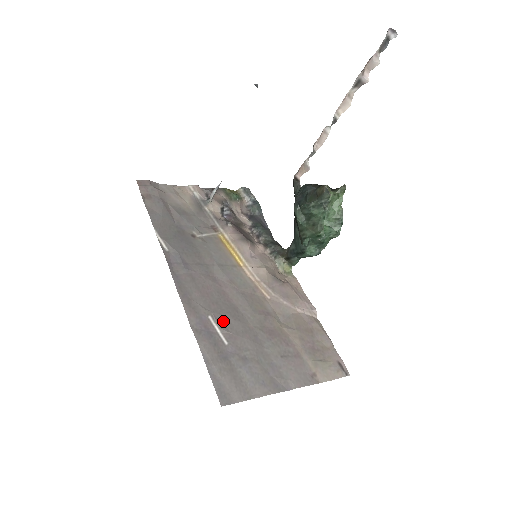
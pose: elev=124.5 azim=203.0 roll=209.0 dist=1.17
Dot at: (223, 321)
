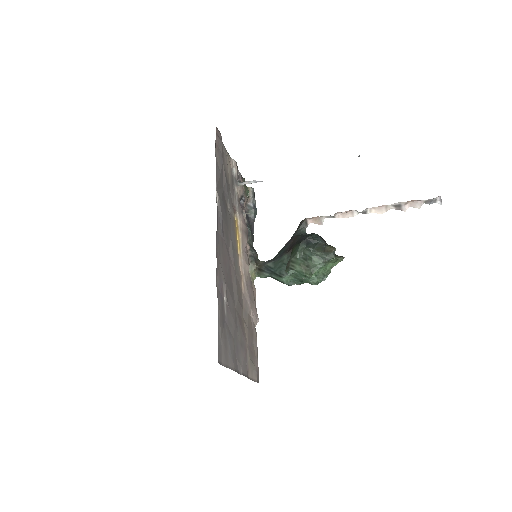
Dot at: (228, 293)
